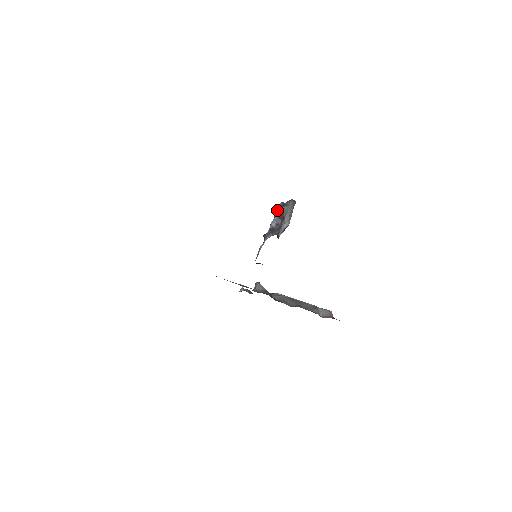
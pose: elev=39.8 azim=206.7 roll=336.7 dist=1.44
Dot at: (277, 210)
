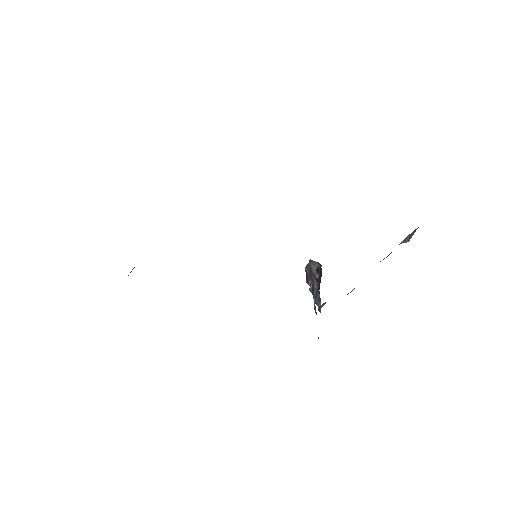
Dot at: (306, 280)
